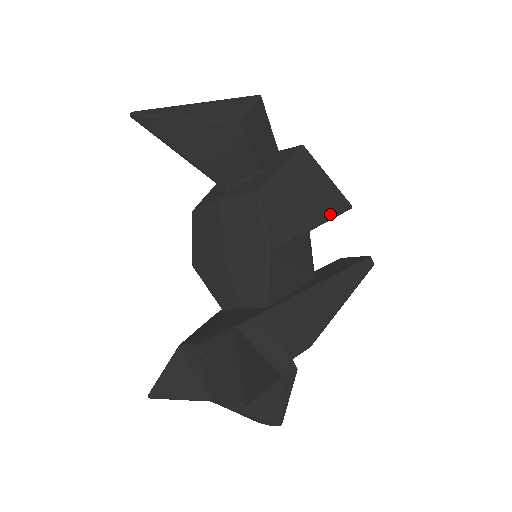
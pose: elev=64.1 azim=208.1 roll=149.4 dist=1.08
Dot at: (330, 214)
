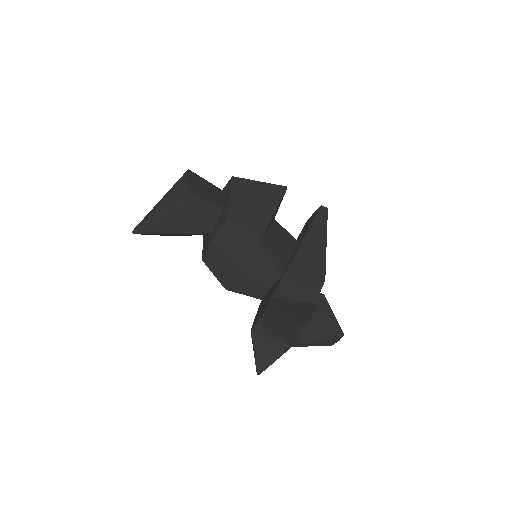
Dot at: (277, 201)
